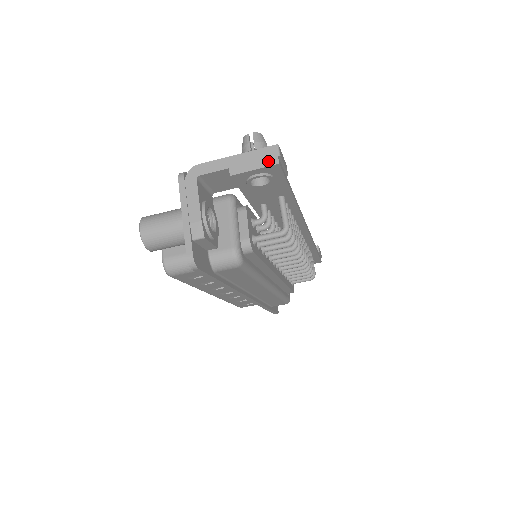
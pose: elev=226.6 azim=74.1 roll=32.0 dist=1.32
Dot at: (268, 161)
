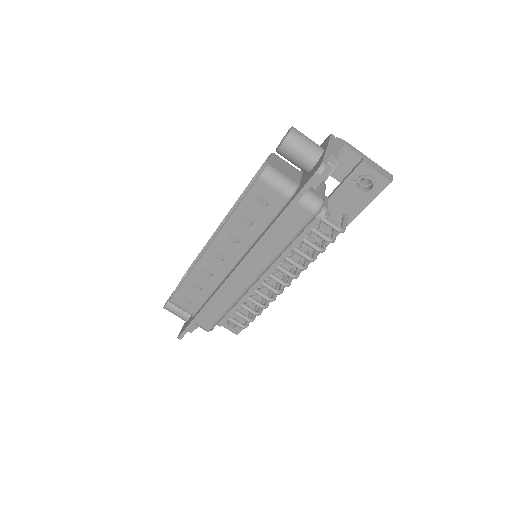
Dot at: (386, 176)
